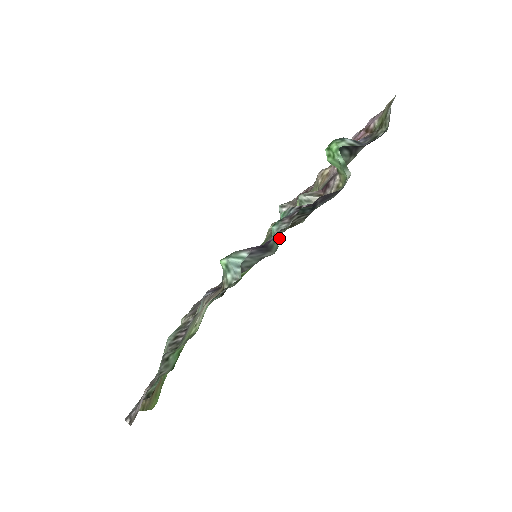
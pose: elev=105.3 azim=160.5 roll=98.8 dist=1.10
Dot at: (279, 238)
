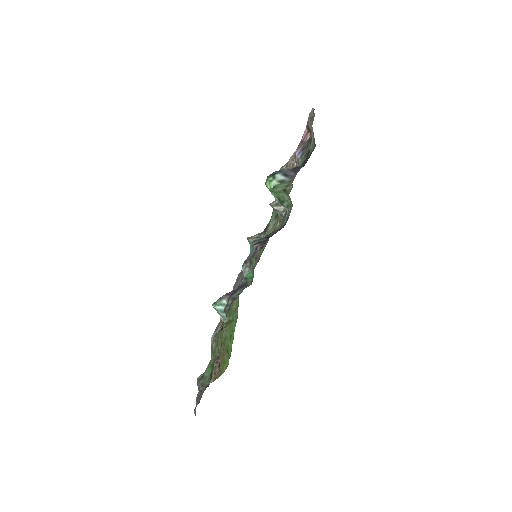
Dot at: (268, 240)
